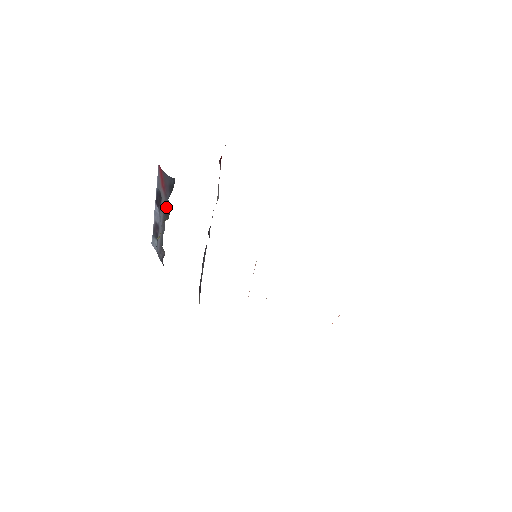
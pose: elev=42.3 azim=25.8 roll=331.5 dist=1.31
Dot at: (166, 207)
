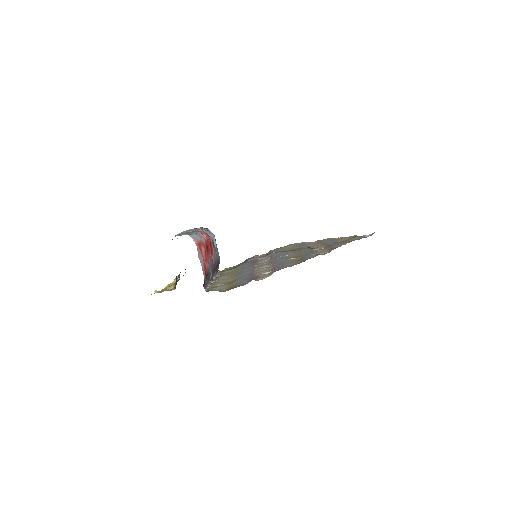
Dot at: occluded
